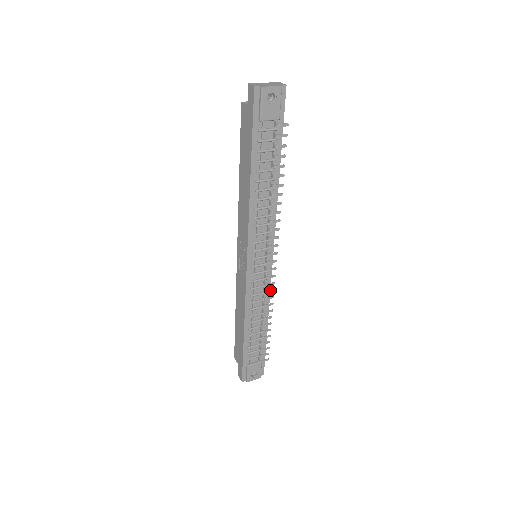
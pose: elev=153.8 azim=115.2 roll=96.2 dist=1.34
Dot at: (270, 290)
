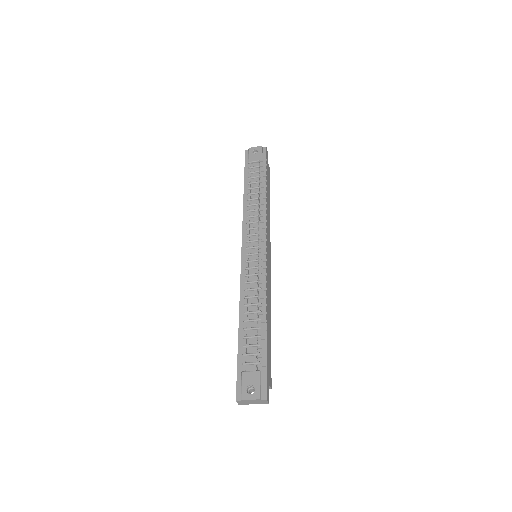
Dot at: (262, 274)
